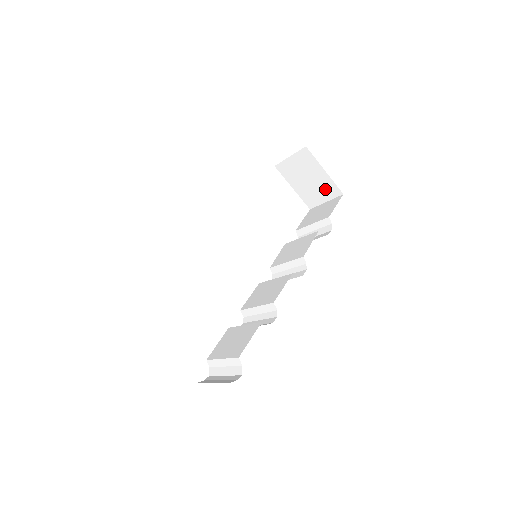
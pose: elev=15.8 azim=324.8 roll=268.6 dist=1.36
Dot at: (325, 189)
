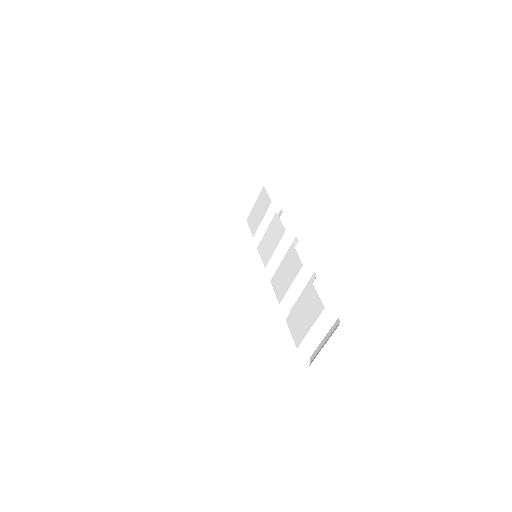
Dot at: (248, 193)
